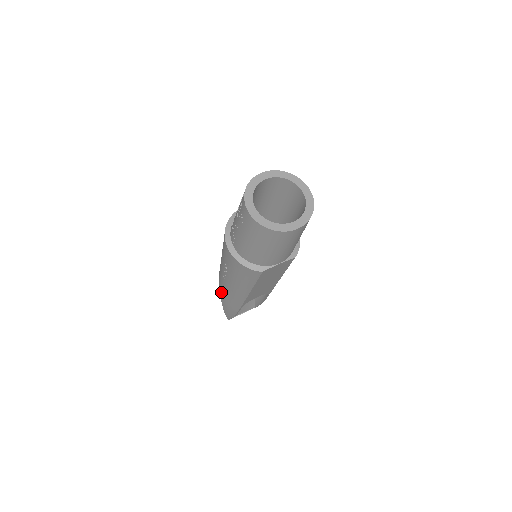
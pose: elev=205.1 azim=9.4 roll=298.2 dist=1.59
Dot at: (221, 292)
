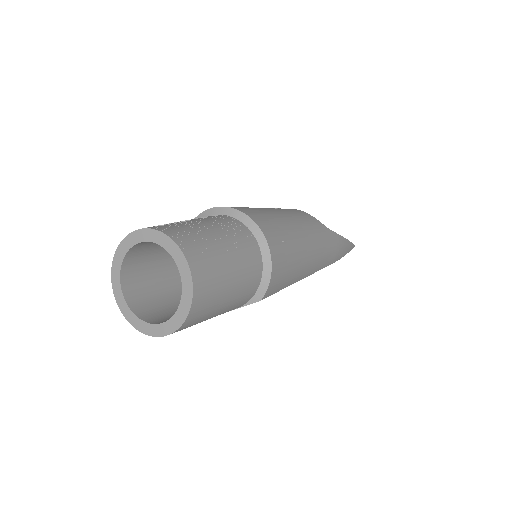
Dot at: occluded
